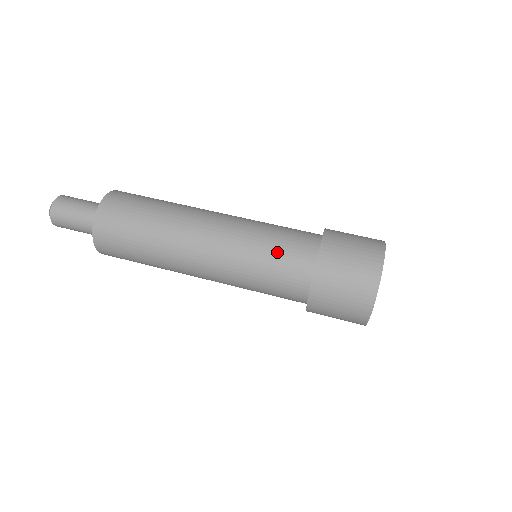
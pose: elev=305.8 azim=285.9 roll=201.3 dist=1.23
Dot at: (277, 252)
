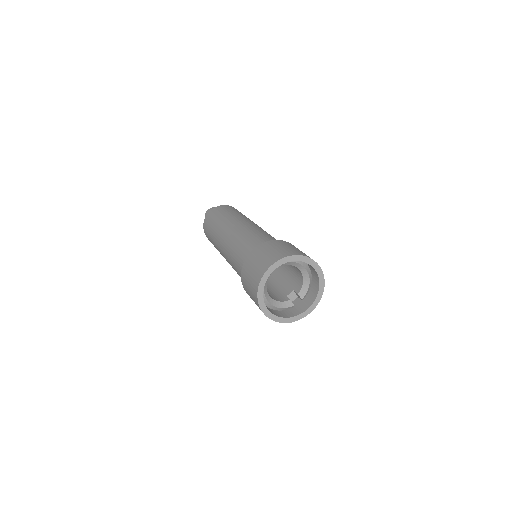
Dot at: (238, 258)
